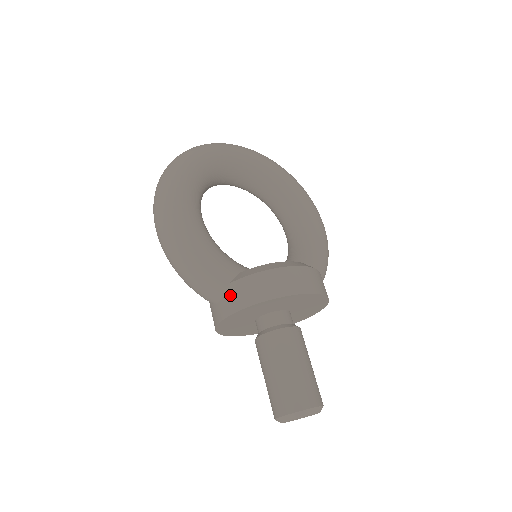
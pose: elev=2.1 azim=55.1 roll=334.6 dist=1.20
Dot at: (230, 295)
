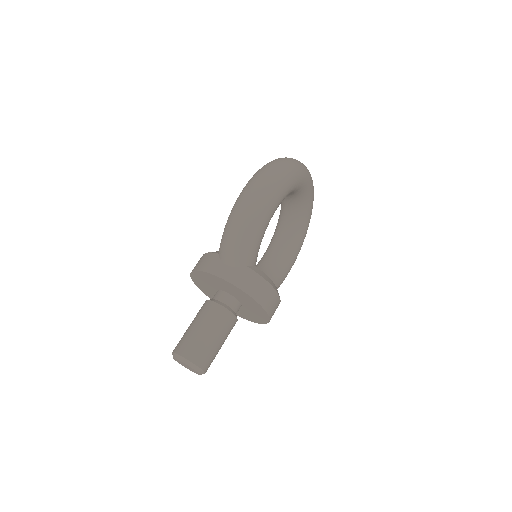
Dot at: (241, 272)
